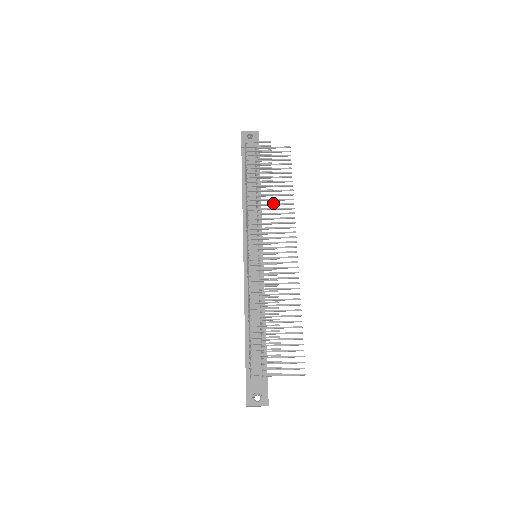
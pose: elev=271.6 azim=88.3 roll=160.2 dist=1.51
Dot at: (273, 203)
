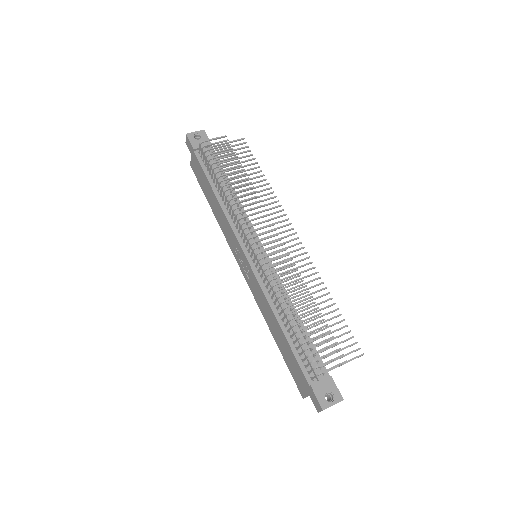
Dot at: occluded
